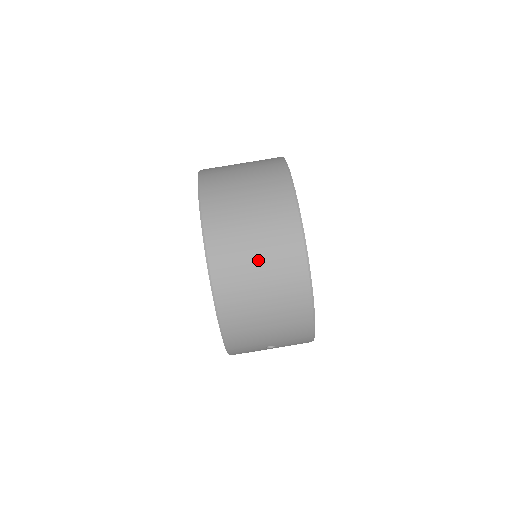
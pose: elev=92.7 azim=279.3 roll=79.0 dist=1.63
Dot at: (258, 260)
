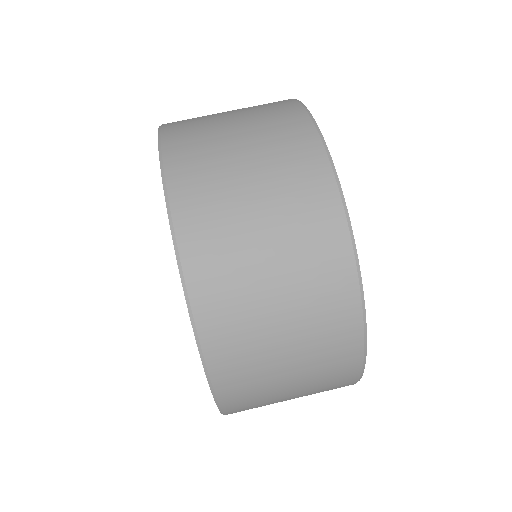
Dot at: (288, 354)
